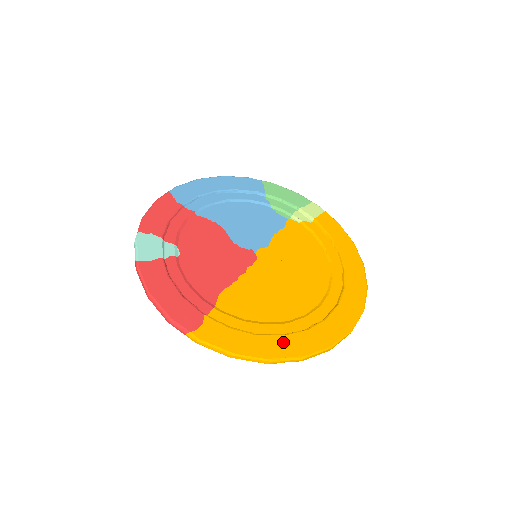
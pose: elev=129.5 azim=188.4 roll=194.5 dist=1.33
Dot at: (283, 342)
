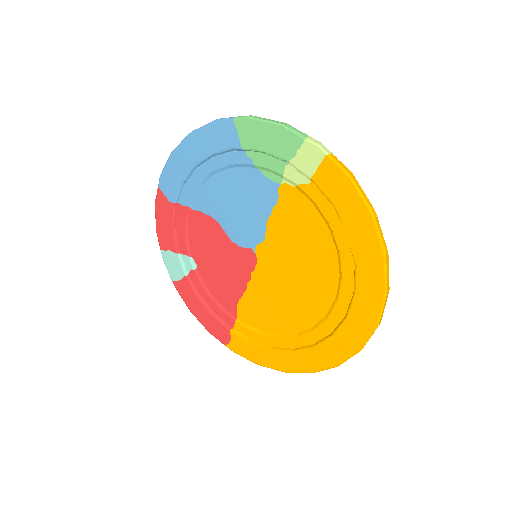
Dot at: (292, 358)
